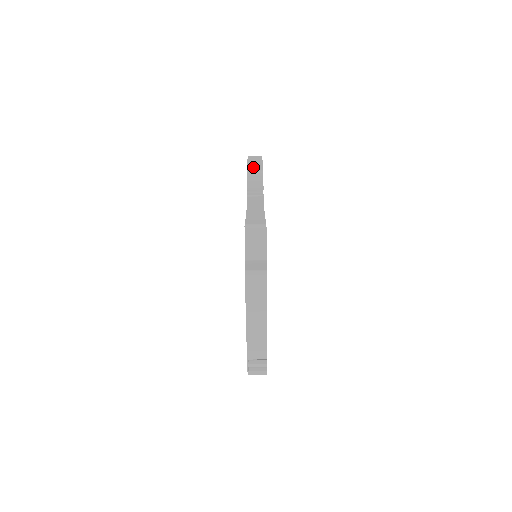
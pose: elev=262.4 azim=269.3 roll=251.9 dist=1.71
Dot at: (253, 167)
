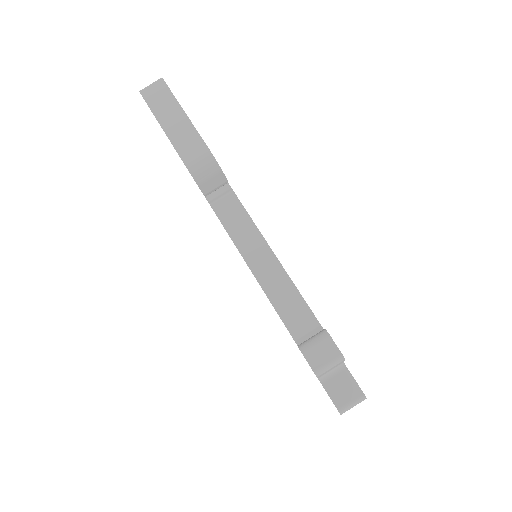
Dot at: (187, 149)
